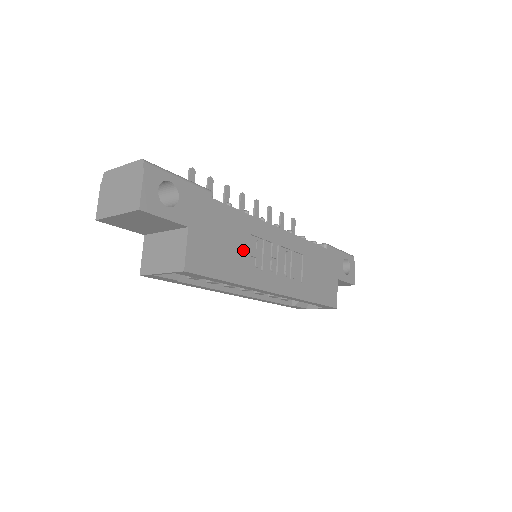
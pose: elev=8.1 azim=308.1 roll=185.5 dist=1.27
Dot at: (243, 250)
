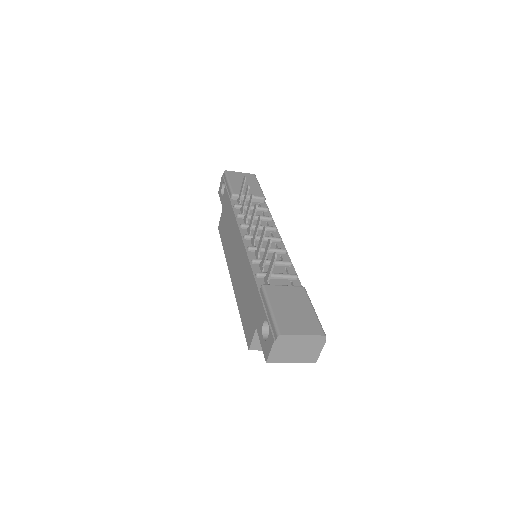
Dot at: occluded
